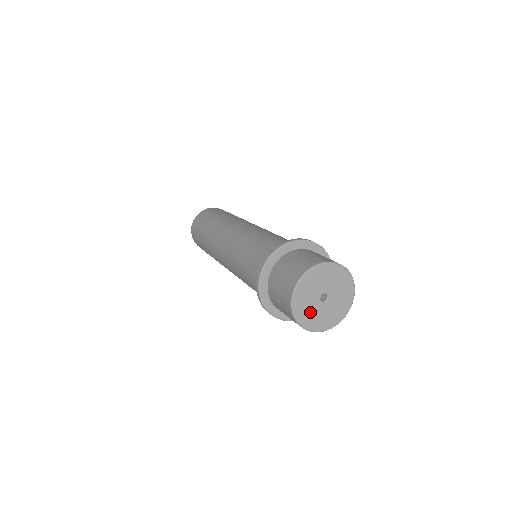
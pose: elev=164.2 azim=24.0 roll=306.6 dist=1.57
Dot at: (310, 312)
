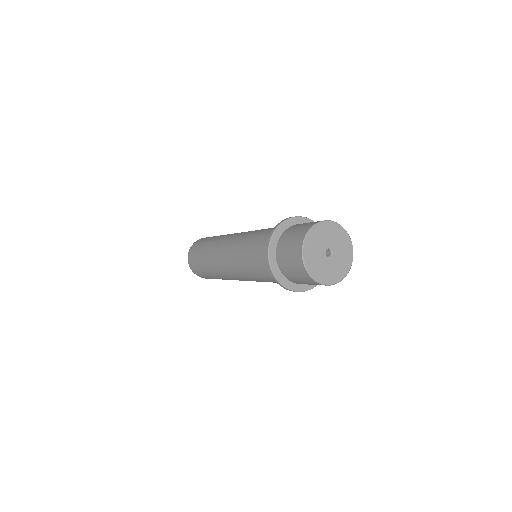
Dot at: (321, 268)
